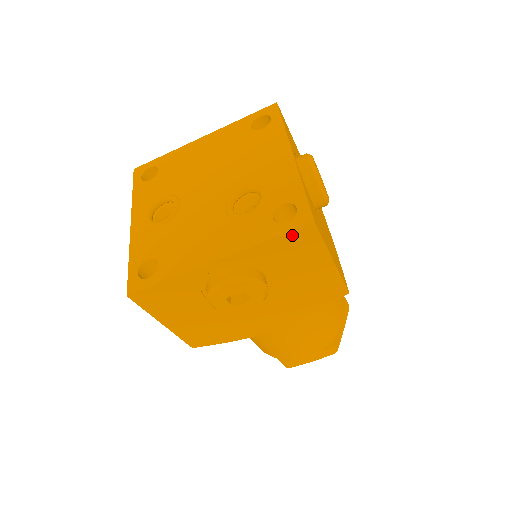
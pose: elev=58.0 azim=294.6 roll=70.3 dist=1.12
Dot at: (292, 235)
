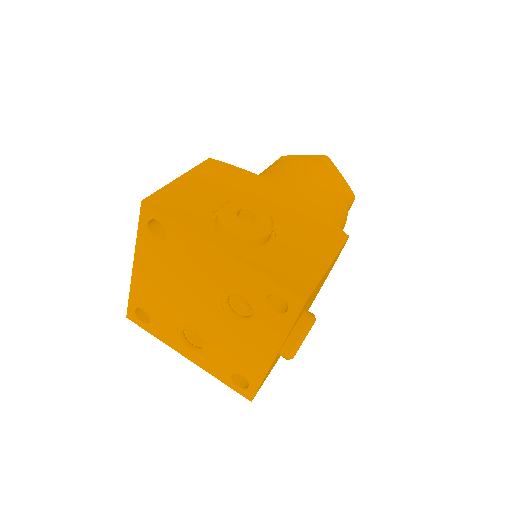
Dot at: (300, 313)
